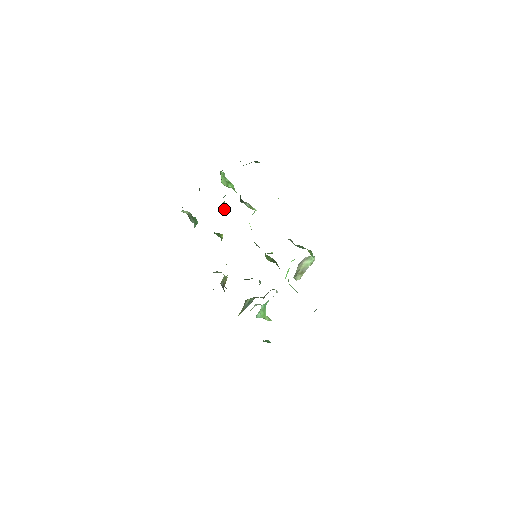
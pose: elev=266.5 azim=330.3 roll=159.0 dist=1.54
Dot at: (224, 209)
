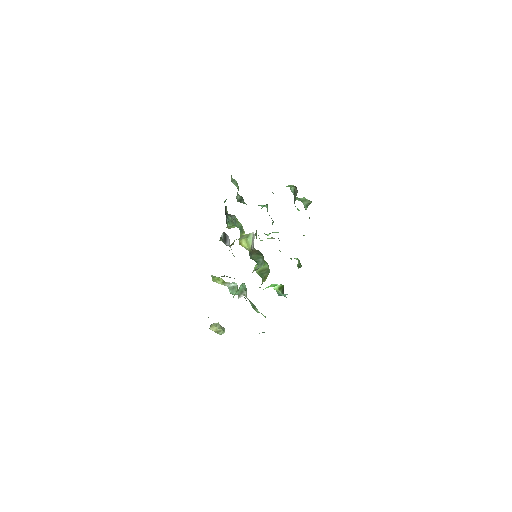
Dot at: occluded
